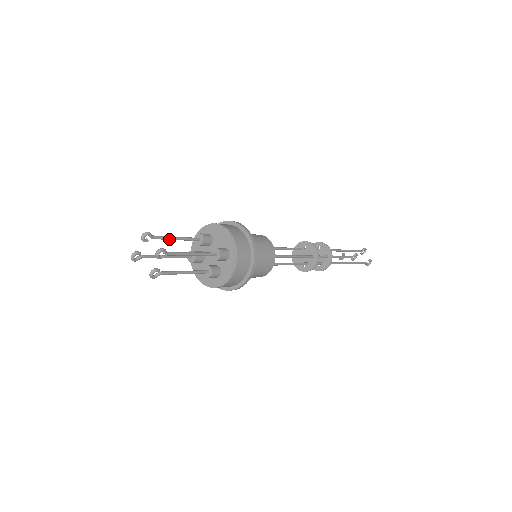
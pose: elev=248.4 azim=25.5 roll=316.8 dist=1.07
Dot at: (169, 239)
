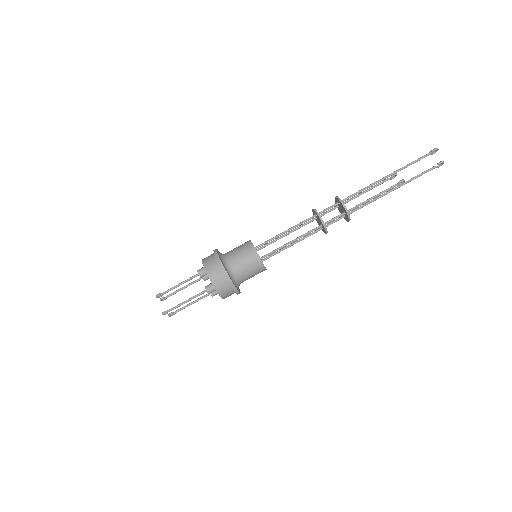
Dot at: occluded
